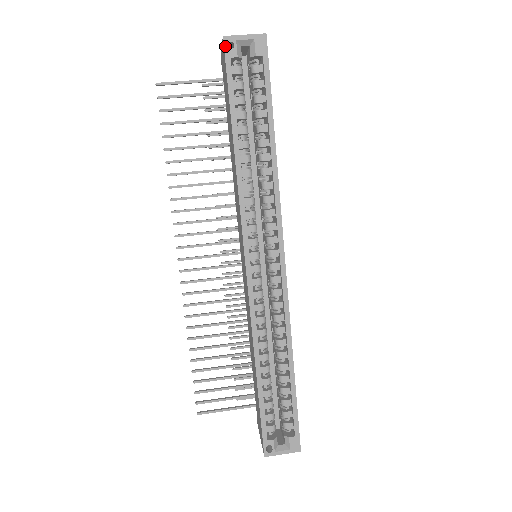
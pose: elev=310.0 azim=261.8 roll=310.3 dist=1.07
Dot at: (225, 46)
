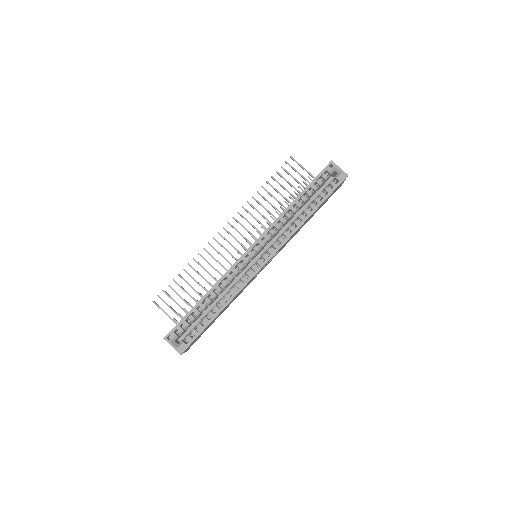
Dot at: (329, 164)
